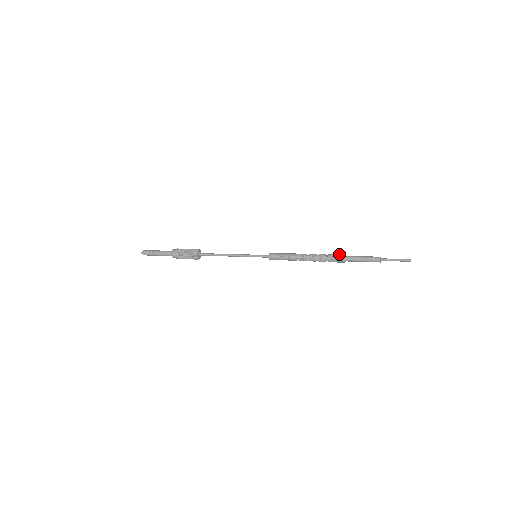
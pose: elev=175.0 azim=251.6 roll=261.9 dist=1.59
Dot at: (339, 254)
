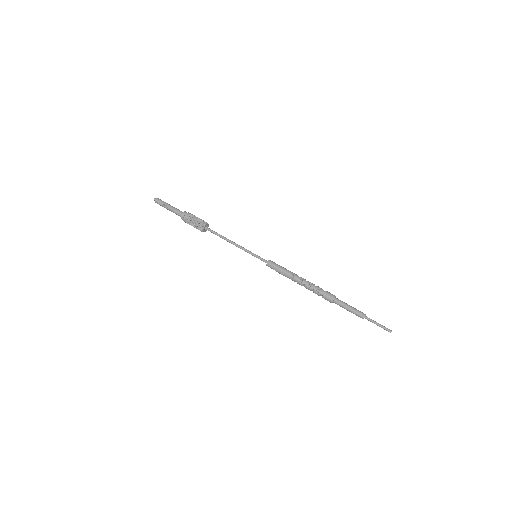
Dot at: (329, 296)
